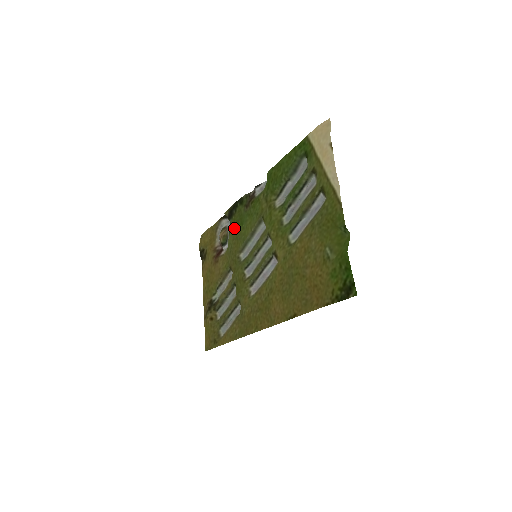
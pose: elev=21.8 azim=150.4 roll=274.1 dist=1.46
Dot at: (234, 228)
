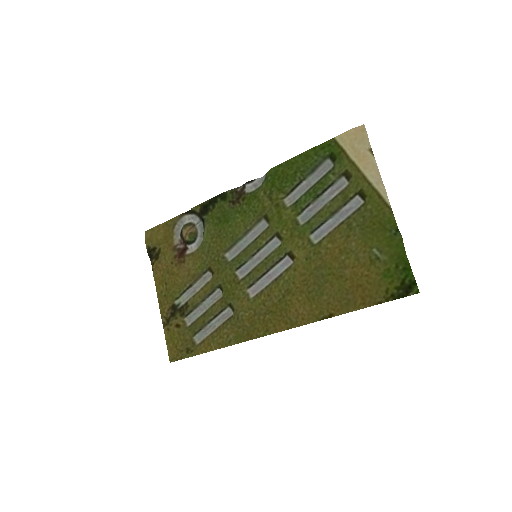
Dot at: (213, 225)
